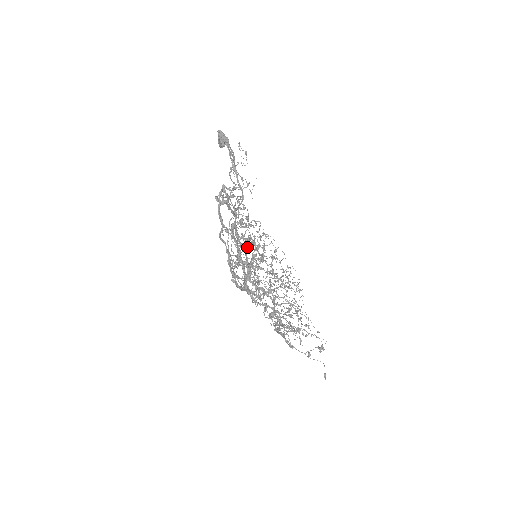
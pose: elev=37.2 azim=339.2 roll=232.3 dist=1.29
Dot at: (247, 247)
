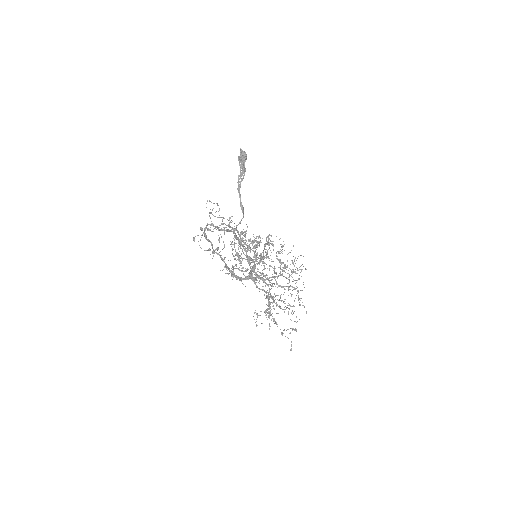
Dot at: (254, 246)
